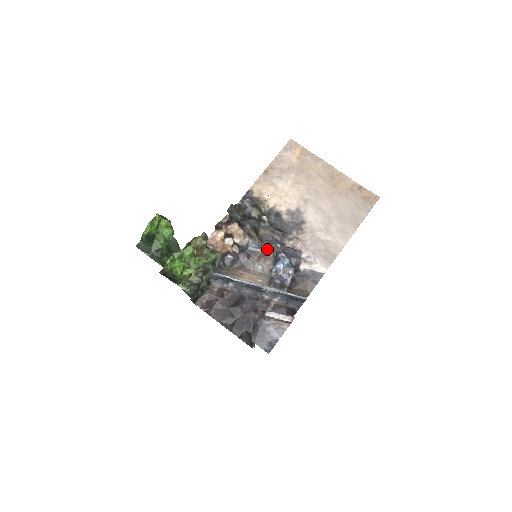
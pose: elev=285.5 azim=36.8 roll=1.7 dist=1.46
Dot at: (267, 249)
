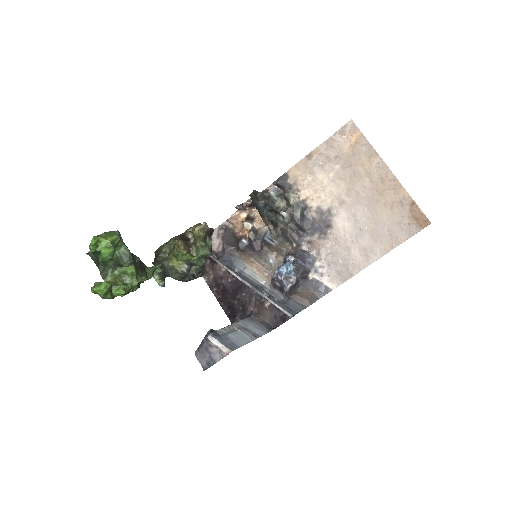
Dot at: (282, 245)
